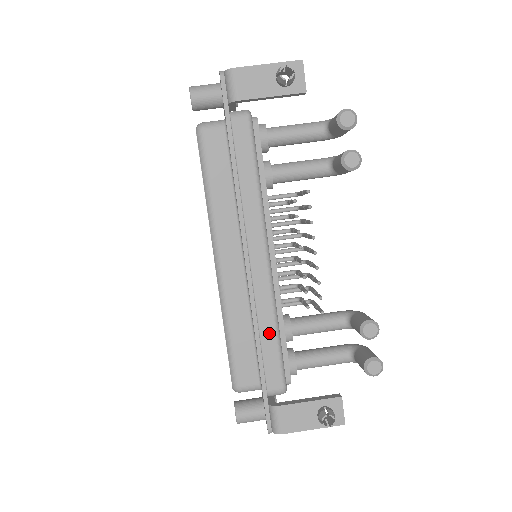
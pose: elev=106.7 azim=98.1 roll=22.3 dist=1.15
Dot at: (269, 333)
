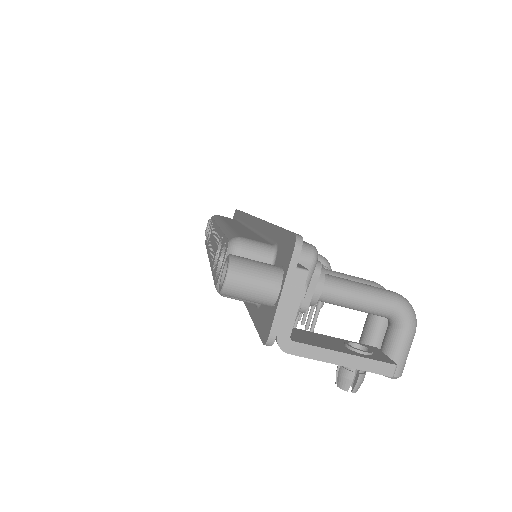
Dot at: occluded
